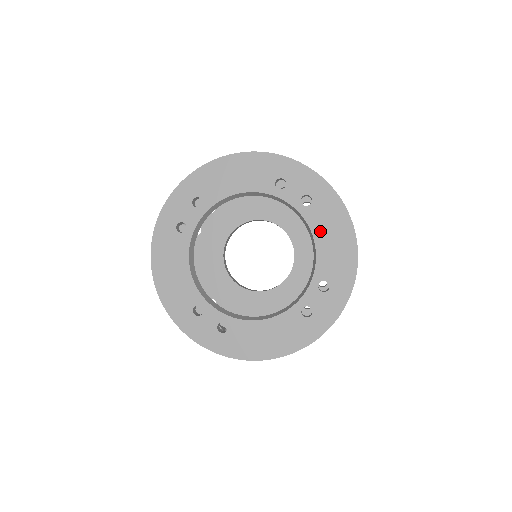
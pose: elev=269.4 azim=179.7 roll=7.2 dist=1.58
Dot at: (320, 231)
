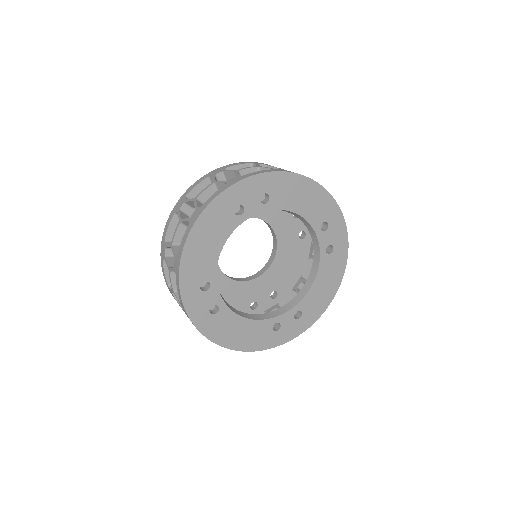
Dot at: (291, 204)
